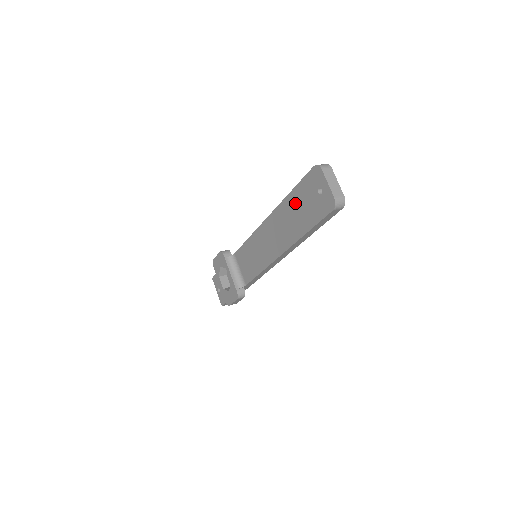
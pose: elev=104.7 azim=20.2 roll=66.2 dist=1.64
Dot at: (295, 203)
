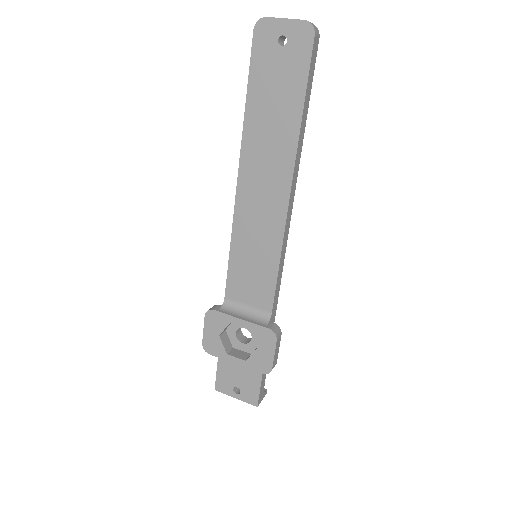
Dot at: (262, 102)
